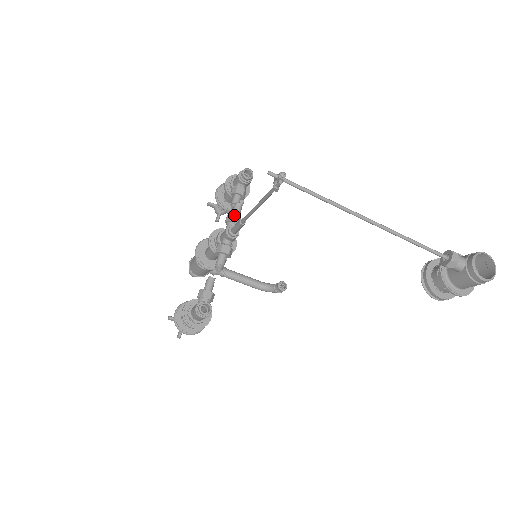
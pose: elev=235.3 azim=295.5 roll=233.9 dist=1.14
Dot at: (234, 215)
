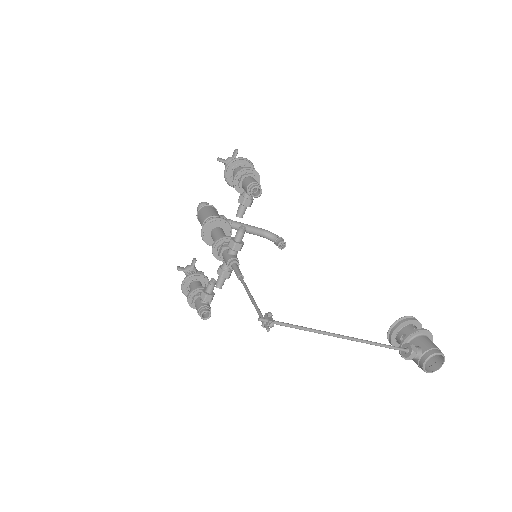
Dot at: (236, 244)
